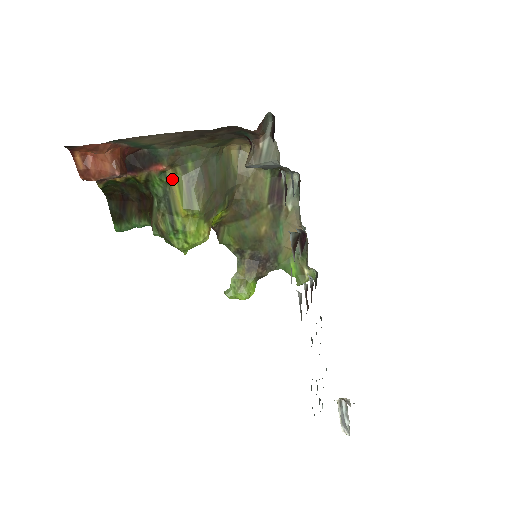
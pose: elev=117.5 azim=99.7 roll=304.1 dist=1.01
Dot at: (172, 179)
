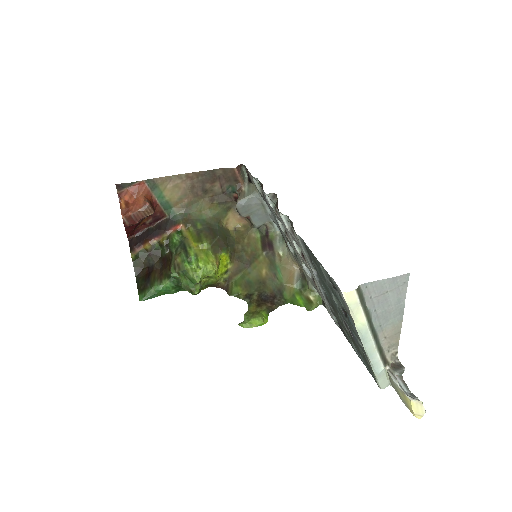
Dot at: (186, 234)
